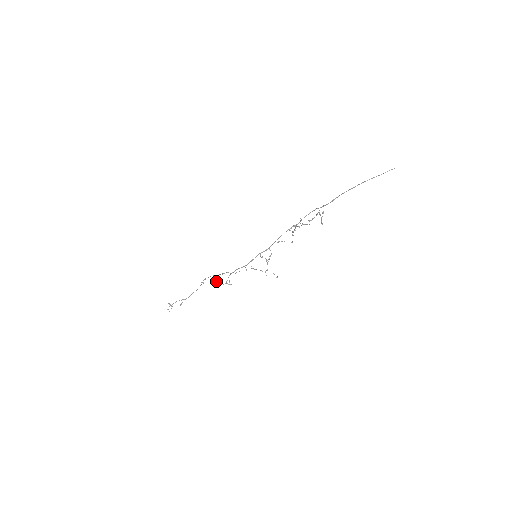
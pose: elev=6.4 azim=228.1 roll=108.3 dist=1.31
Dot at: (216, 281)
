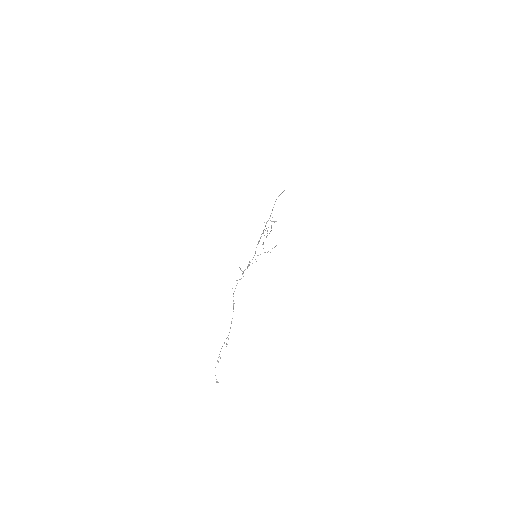
Dot at: occluded
